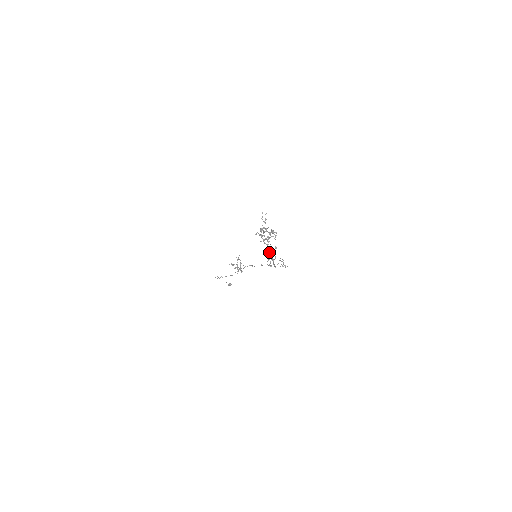
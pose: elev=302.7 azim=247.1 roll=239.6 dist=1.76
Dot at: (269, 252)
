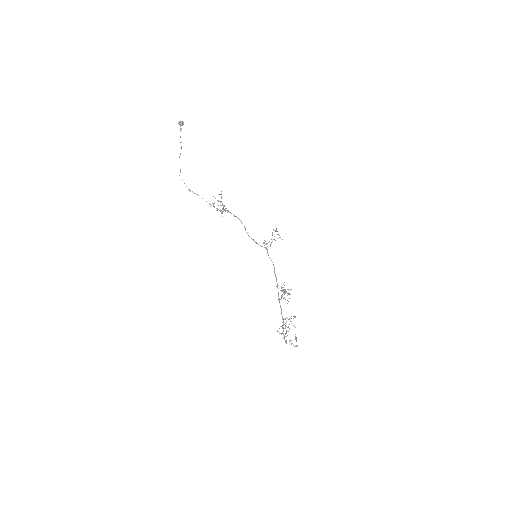
Dot at: (280, 307)
